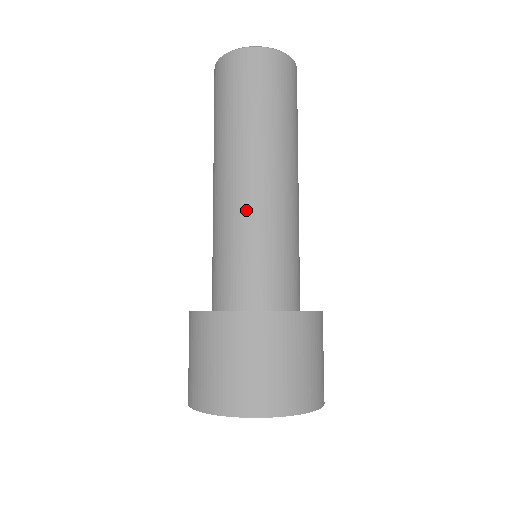
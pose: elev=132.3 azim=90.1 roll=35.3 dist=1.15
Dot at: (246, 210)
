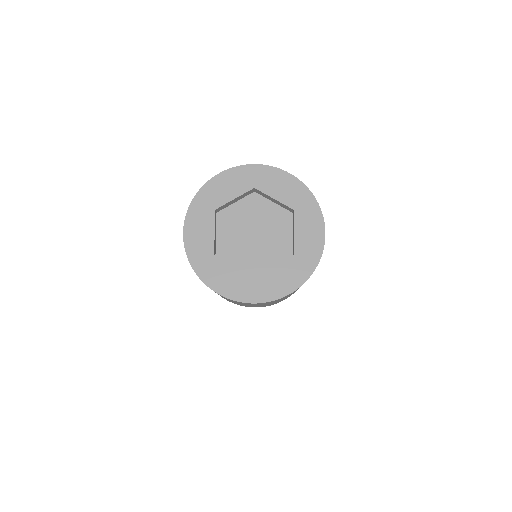
Dot at: occluded
